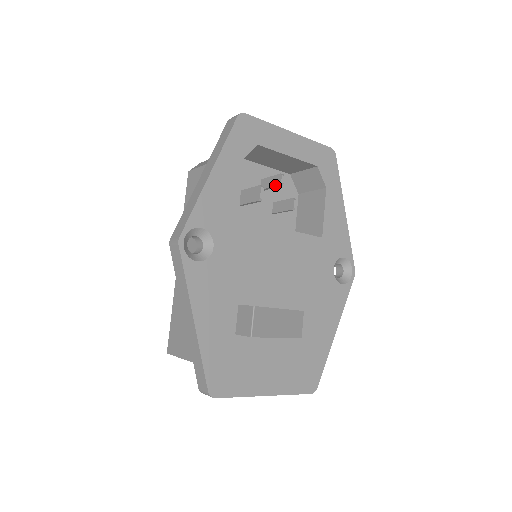
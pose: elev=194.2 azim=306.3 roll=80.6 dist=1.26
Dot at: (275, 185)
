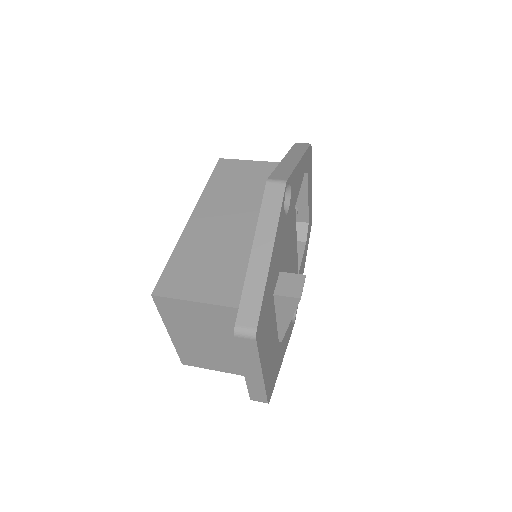
Dot at: occluded
